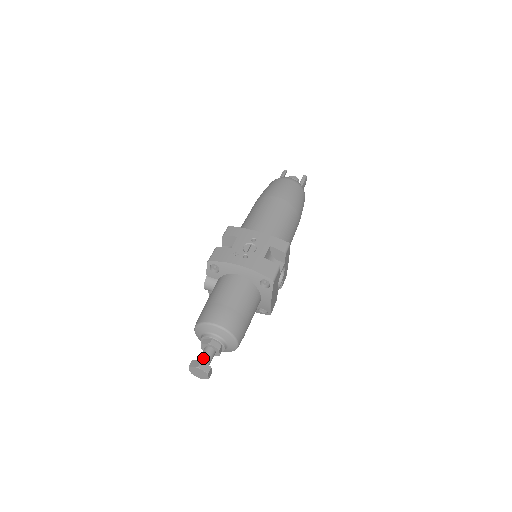
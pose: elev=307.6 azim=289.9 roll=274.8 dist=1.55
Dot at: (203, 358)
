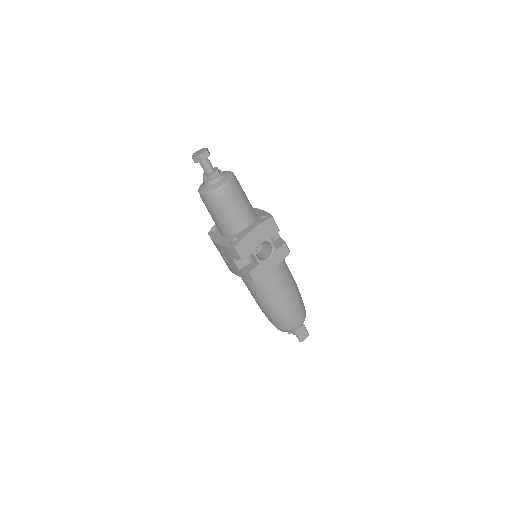
Dot at: (208, 159)
